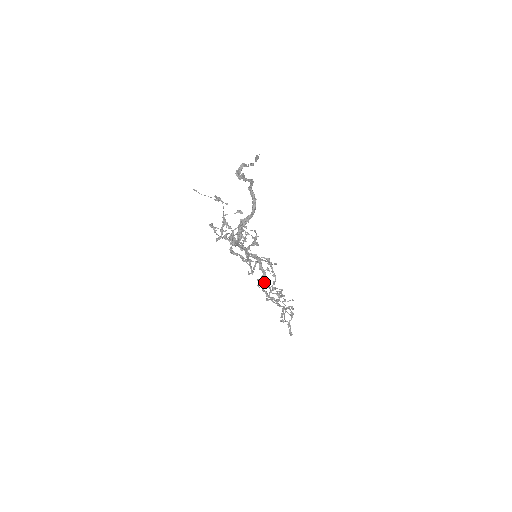
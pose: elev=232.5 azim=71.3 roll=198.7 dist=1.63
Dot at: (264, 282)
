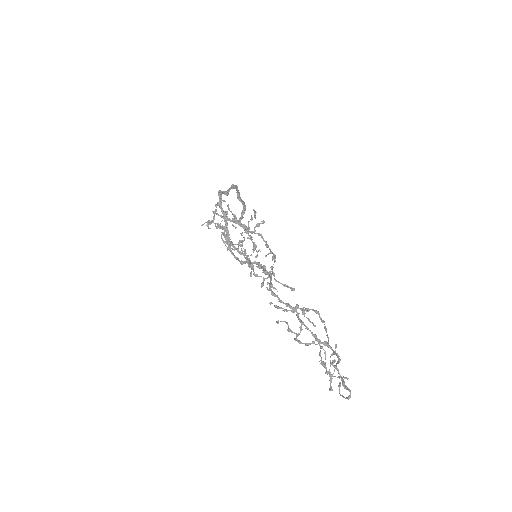
Dot at: (270, 282)
